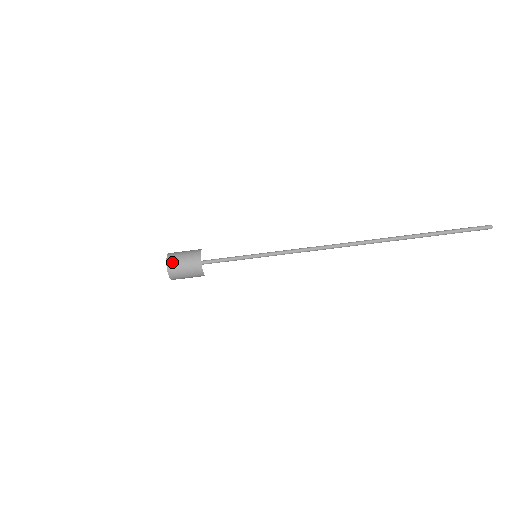
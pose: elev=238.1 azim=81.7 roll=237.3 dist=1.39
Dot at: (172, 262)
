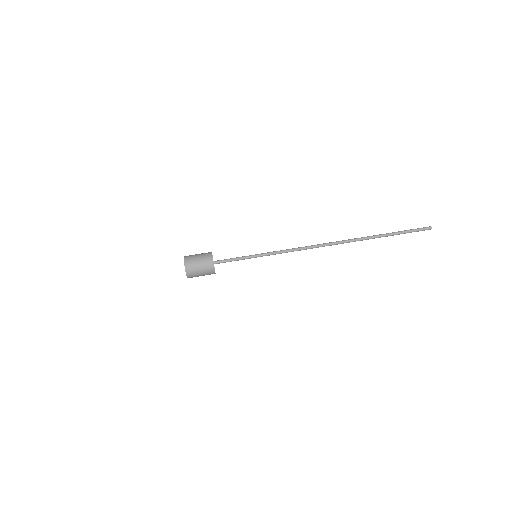
Dot at: occluded
